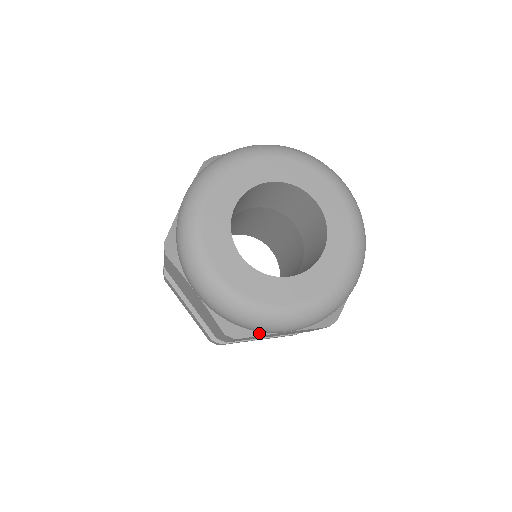
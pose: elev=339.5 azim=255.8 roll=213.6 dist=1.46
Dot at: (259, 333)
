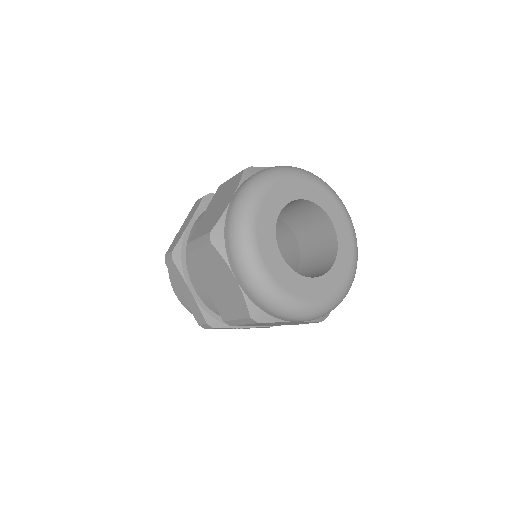
Dot at: (278, 320)
